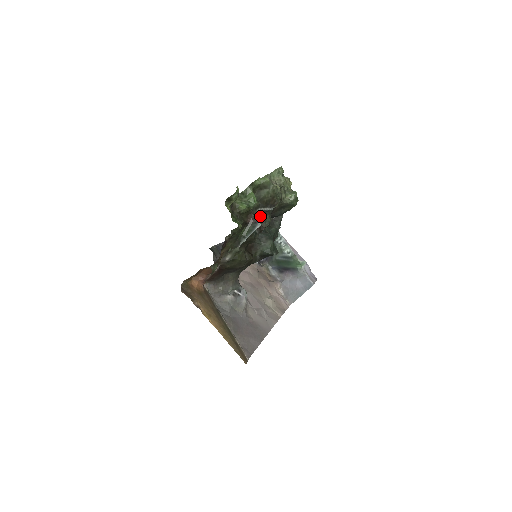
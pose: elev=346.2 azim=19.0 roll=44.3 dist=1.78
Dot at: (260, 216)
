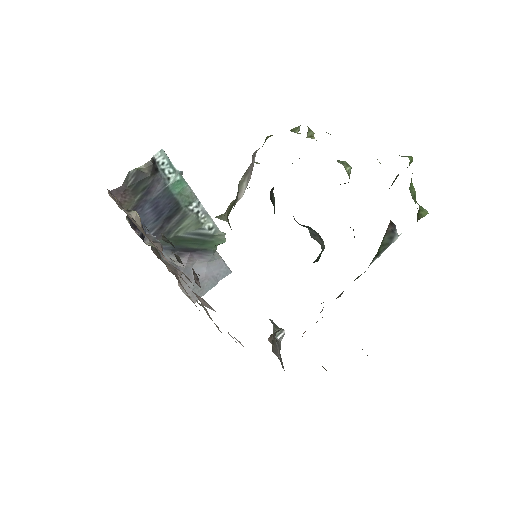
Dot at: occluded
